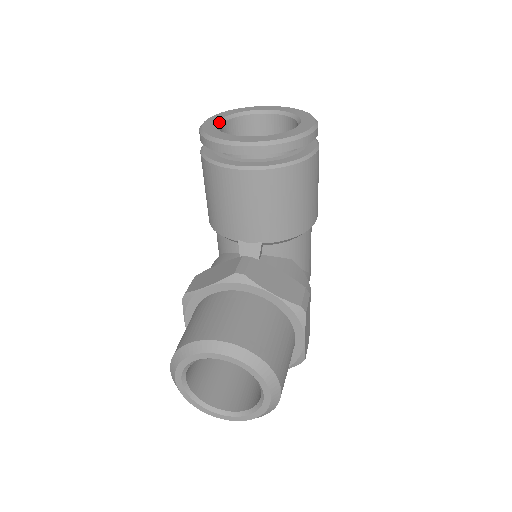
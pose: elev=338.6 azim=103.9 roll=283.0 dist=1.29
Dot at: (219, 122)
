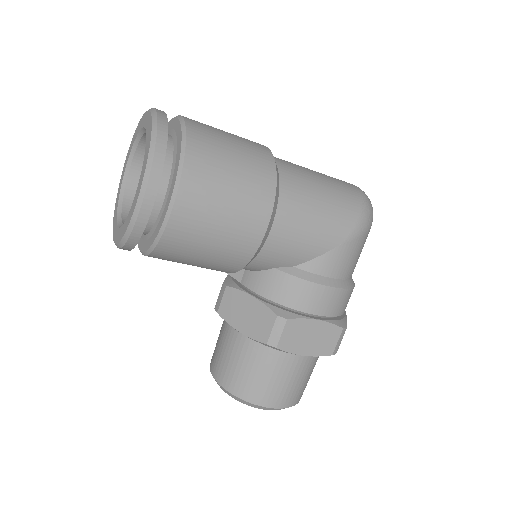
Dot at: (126, 170)
